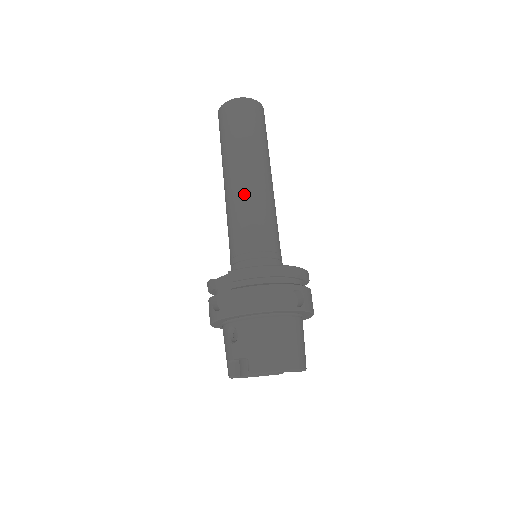
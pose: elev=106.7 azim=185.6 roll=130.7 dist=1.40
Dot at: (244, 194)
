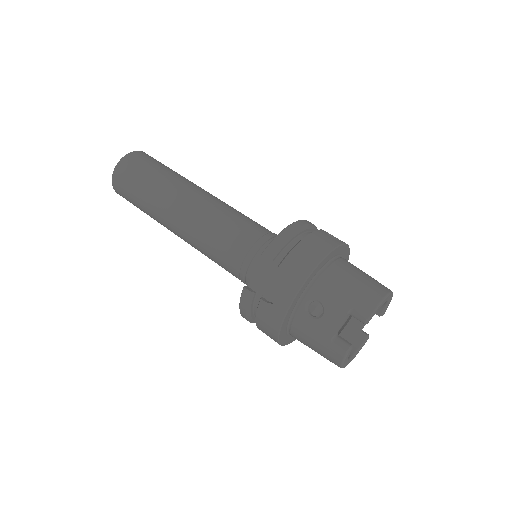
Dot at: (204, 208)
